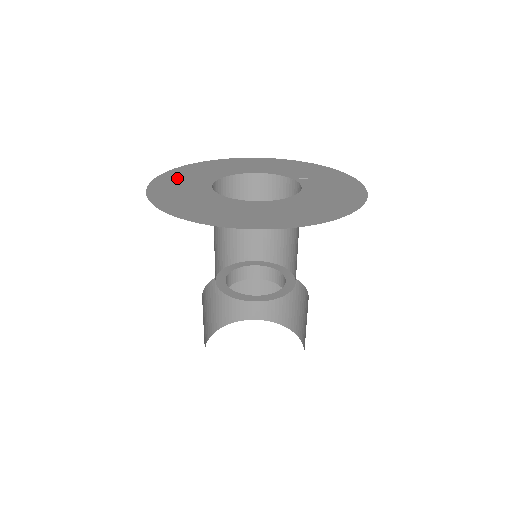
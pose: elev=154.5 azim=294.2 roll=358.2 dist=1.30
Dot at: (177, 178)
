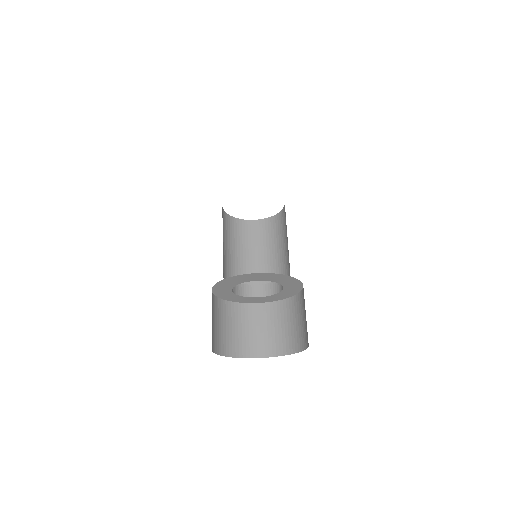
Dot at: occluded
